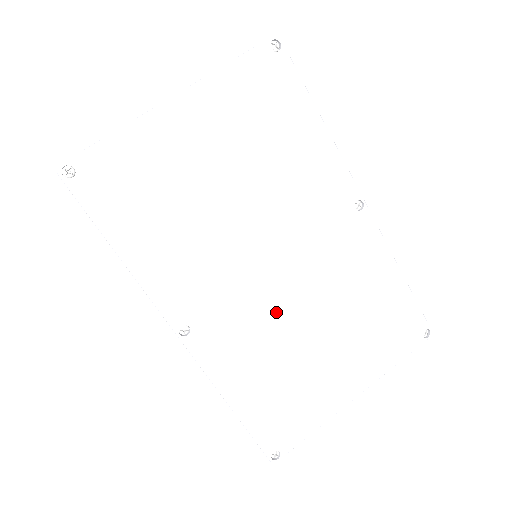
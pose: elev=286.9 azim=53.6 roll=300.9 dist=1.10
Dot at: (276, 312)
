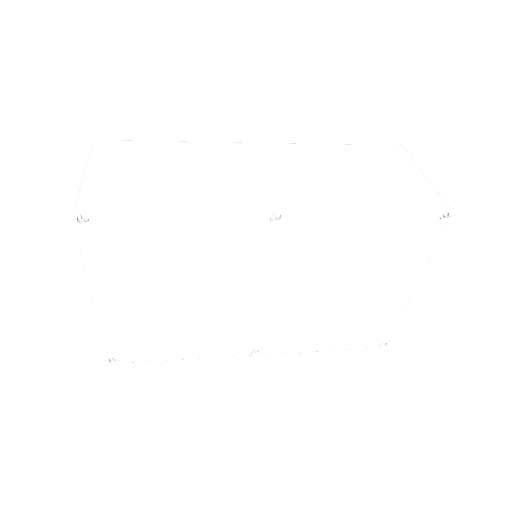
Dot at: (296, 308)
